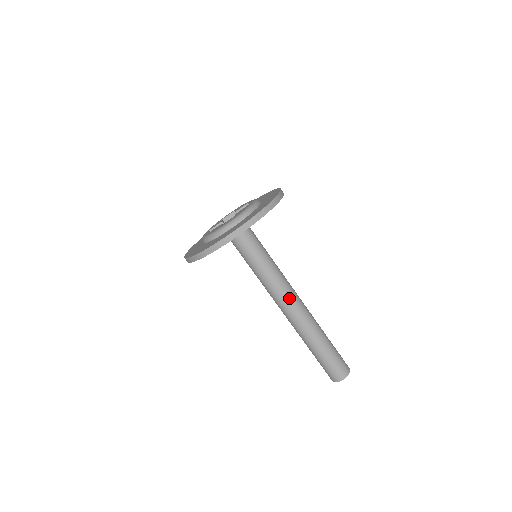
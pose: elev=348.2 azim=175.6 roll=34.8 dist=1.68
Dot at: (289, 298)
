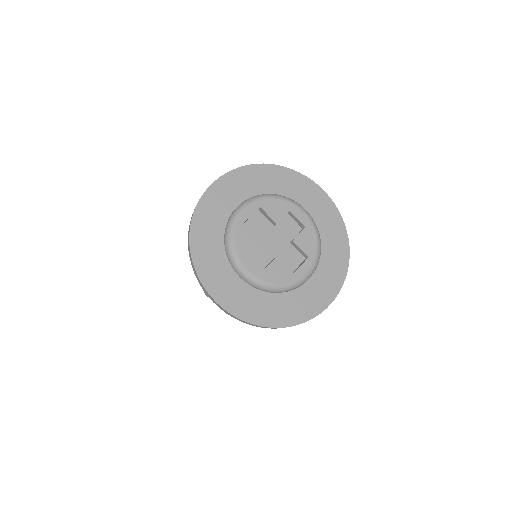
Dot at: occluded
